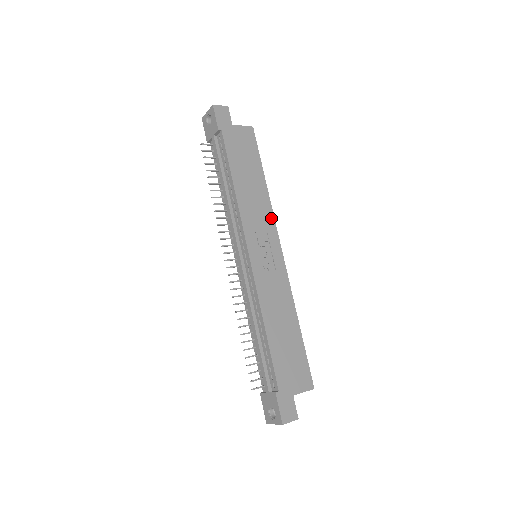
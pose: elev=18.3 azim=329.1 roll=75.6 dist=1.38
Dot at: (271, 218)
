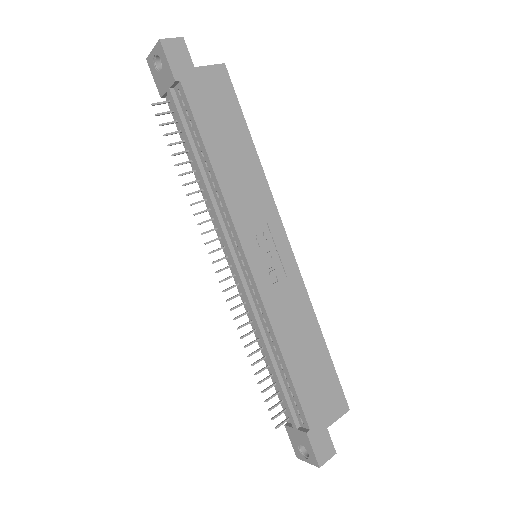
Dot at: (270, 201)
